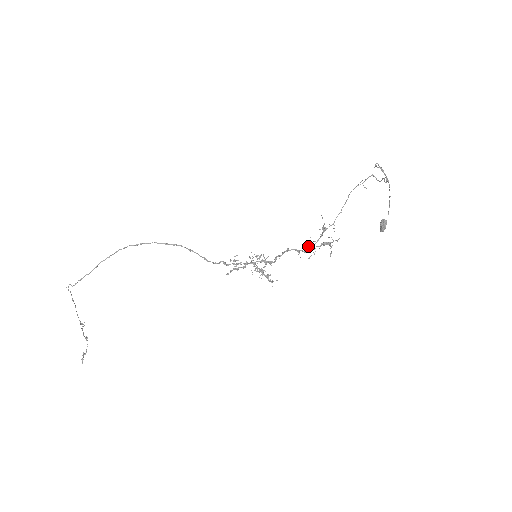
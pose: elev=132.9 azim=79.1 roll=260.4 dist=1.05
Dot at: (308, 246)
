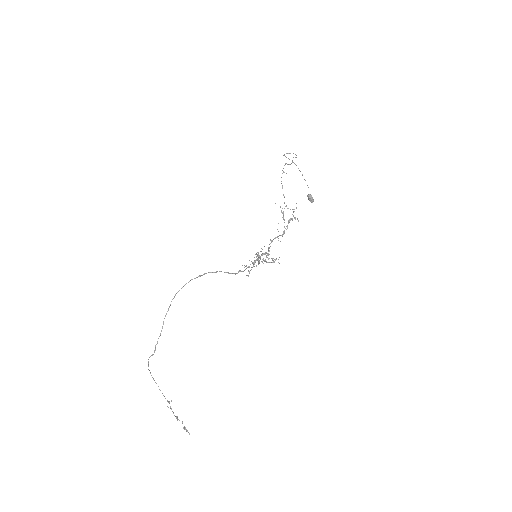
Dot at: occluded
